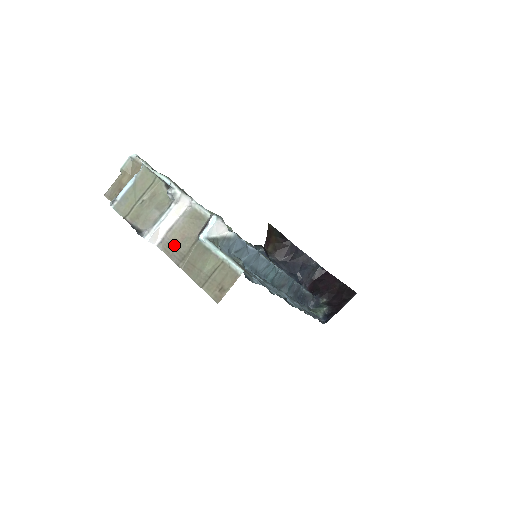
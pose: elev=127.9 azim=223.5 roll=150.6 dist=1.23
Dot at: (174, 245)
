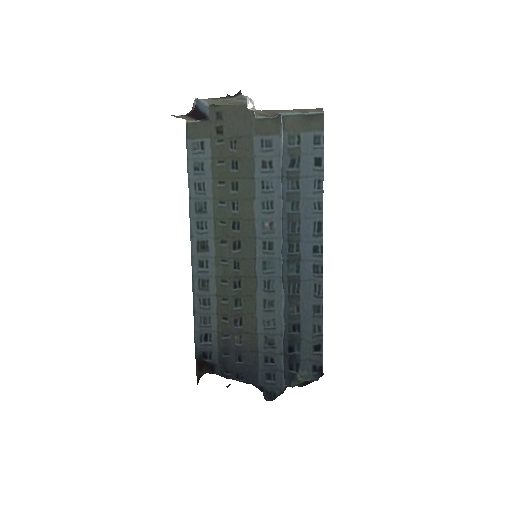
Dot at: (262, 111)
